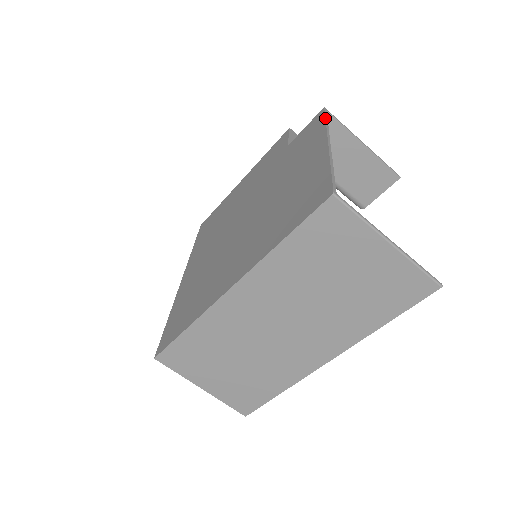
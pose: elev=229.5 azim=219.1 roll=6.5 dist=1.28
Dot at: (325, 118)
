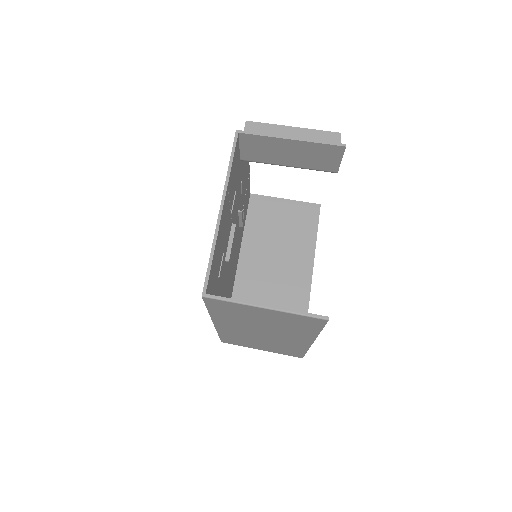
Dot at: (230, 157)
